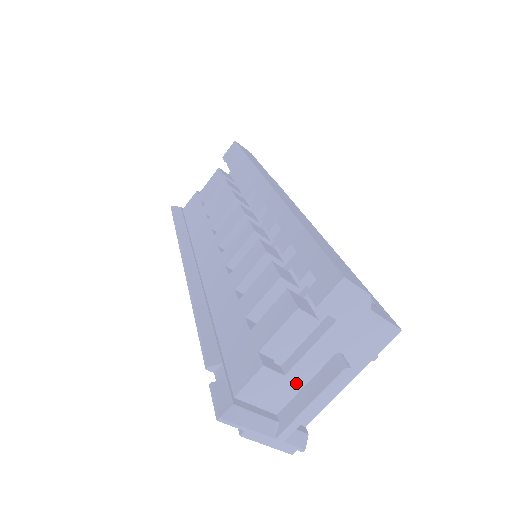
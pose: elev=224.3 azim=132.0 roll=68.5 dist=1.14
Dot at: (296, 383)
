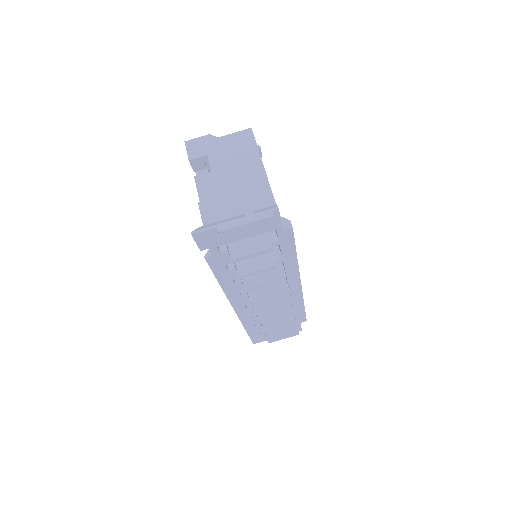
Dot at: (231, 194)
